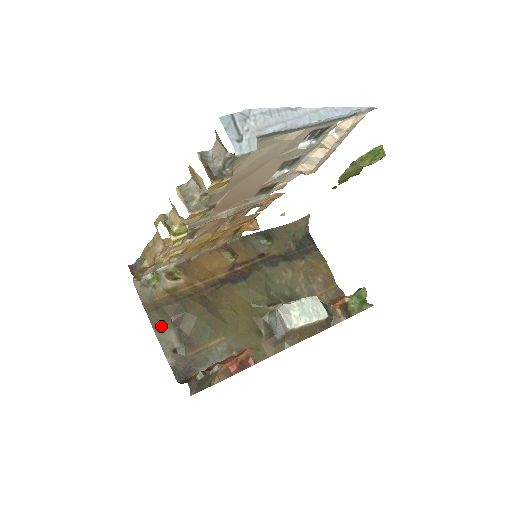
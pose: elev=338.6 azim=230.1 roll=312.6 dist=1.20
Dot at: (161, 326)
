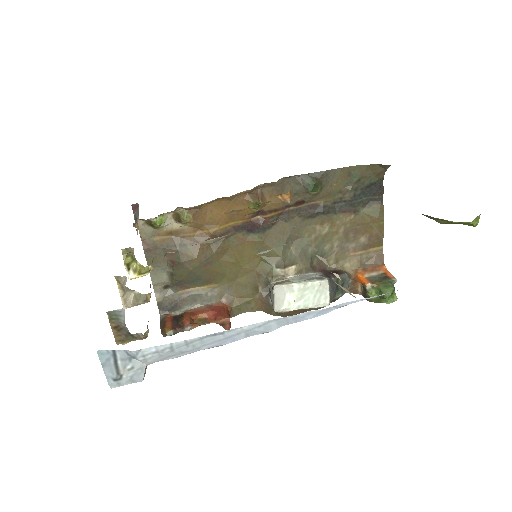
Dot at: (156, 266)
